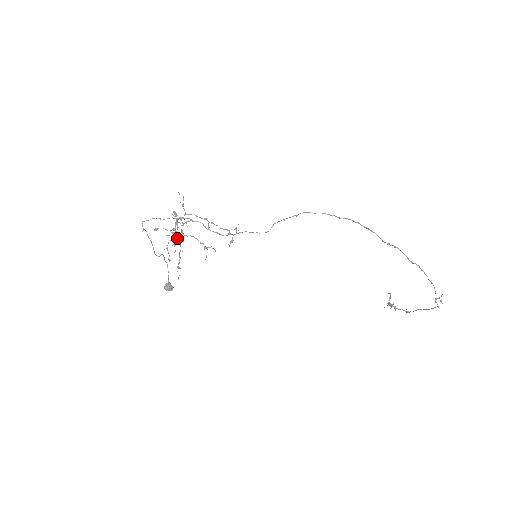
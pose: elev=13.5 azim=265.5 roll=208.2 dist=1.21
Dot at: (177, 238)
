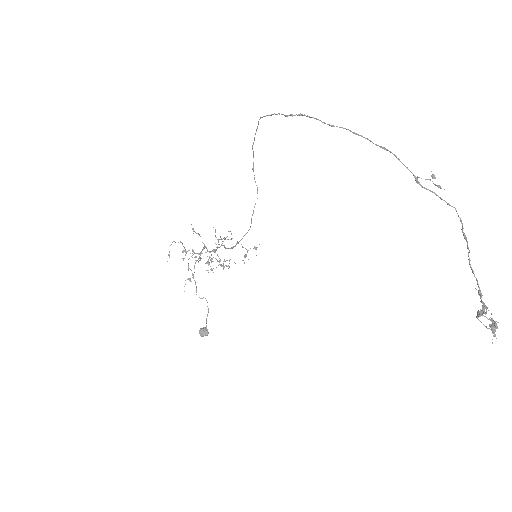
Dot at: occluded
